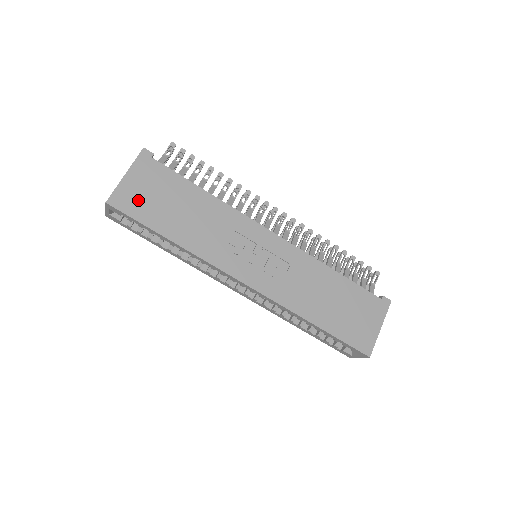
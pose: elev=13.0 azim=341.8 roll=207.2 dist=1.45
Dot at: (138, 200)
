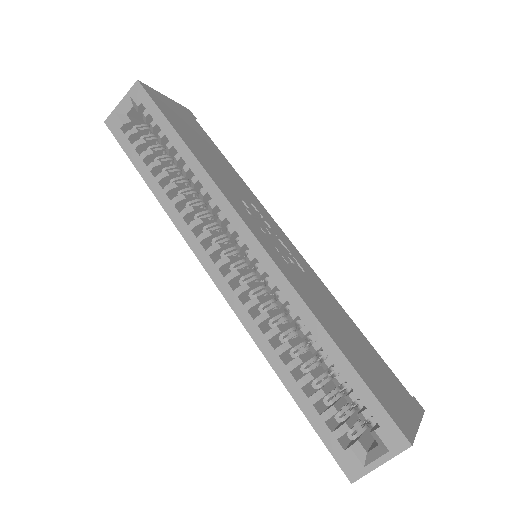
Dot at: (168, 108)
